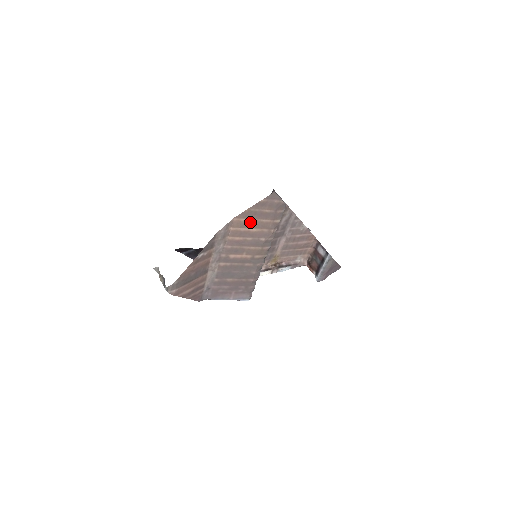
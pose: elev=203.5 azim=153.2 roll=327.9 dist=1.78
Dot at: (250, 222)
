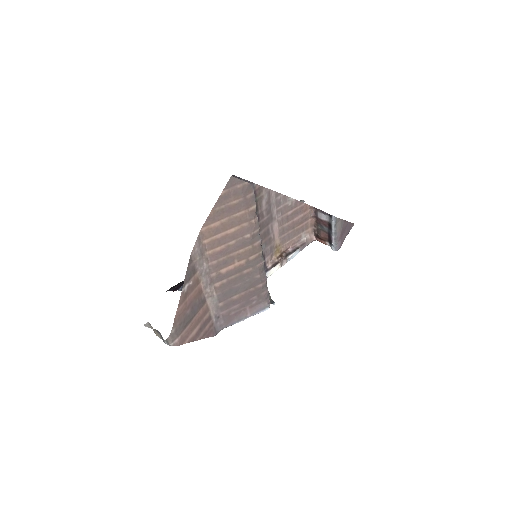
Dot at: (222, 224)
